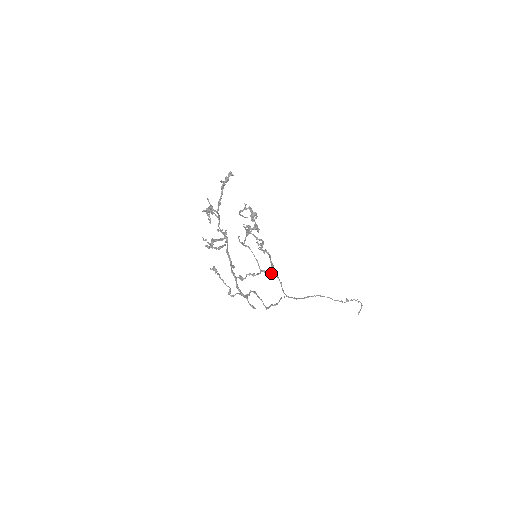
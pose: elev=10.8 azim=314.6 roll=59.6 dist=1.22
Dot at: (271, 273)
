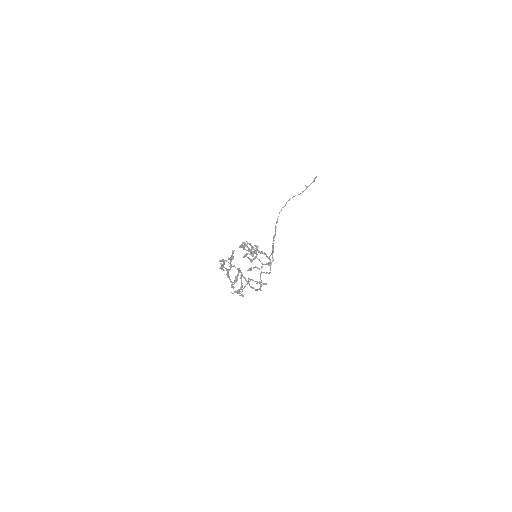
Dot at: (270, 264)
